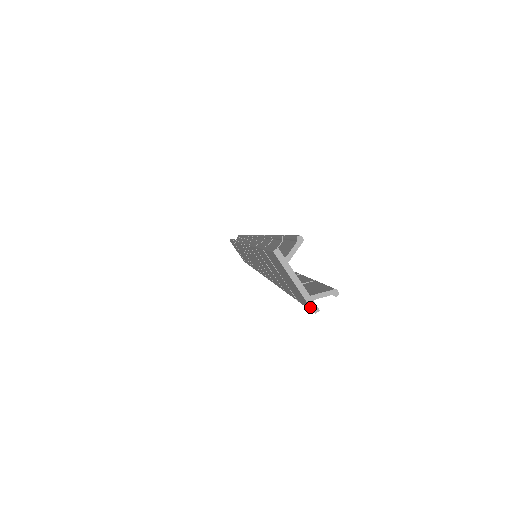
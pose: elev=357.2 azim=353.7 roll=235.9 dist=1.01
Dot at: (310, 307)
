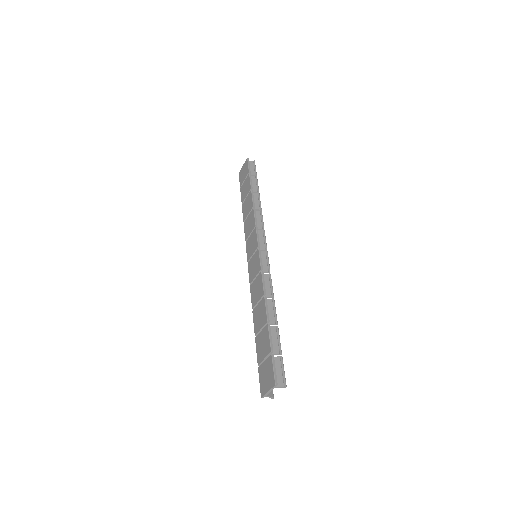
Dot at: (262, 397)
